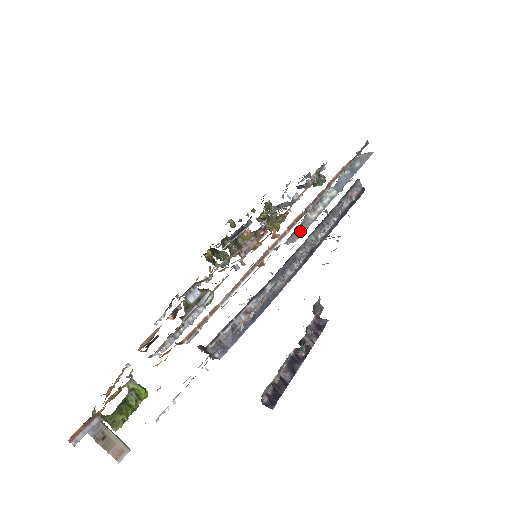
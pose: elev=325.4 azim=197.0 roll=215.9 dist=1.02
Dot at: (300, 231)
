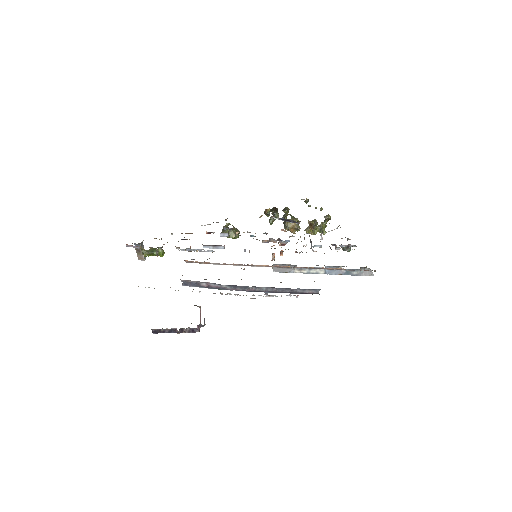
Dot at: (282, 270)
